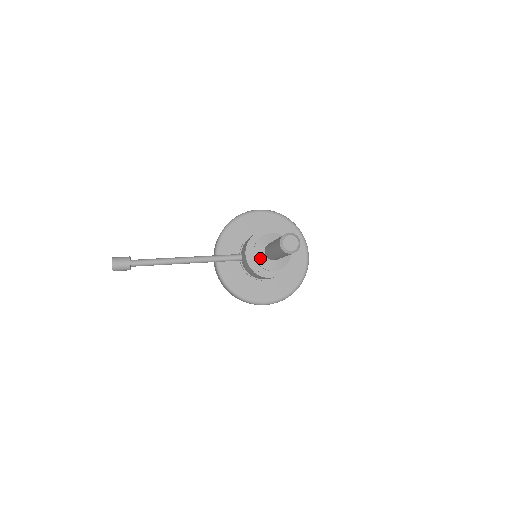
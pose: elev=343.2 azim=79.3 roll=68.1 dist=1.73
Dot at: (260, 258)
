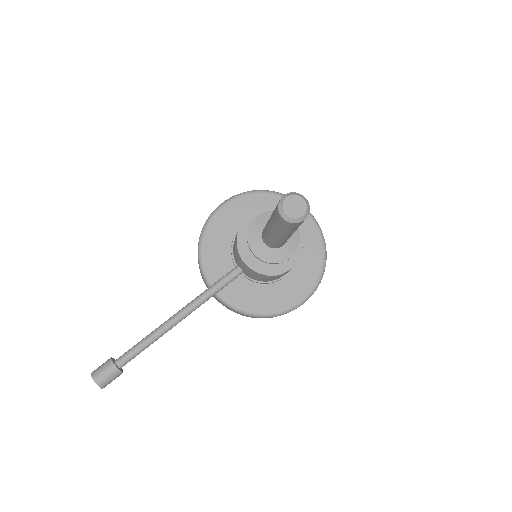
Dot at: (264, 254)
